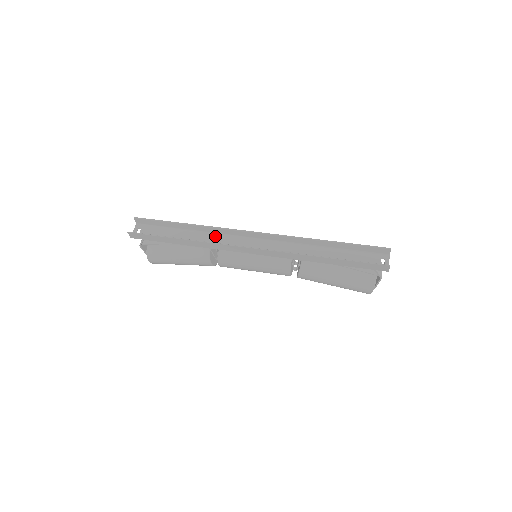
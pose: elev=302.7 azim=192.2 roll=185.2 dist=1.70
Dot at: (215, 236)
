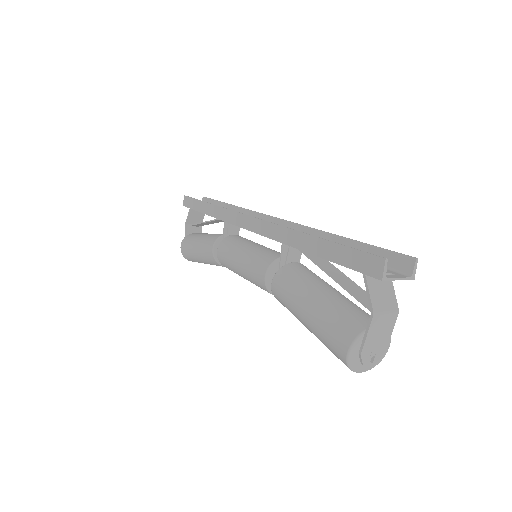
Dot at: occluded
